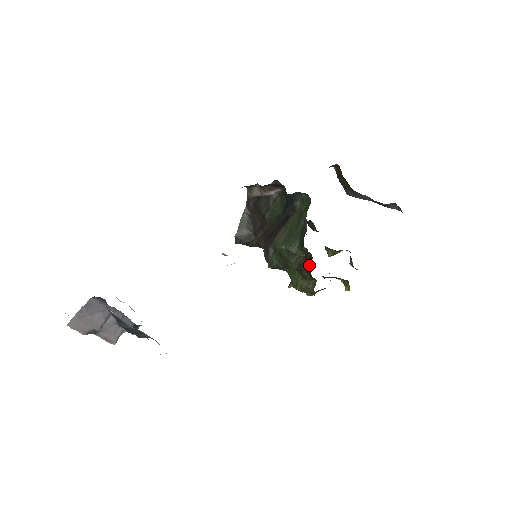
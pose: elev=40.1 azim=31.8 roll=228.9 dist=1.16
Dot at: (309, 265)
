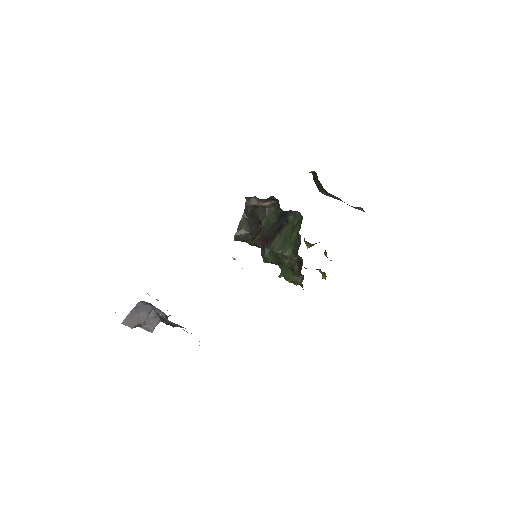
Dot at: (300, 266)
